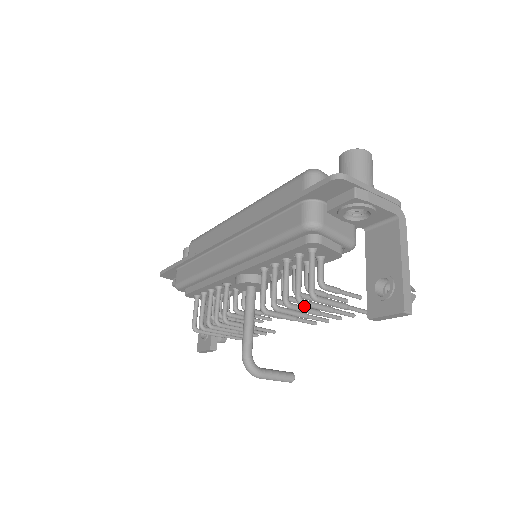
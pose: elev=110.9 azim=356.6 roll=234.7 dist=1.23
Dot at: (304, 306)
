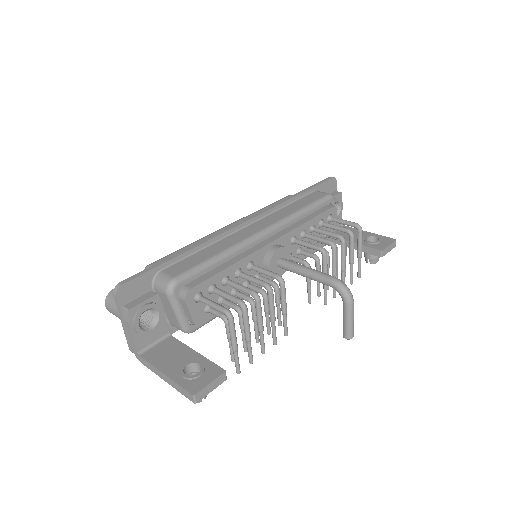
Dot at: (342, 253)
